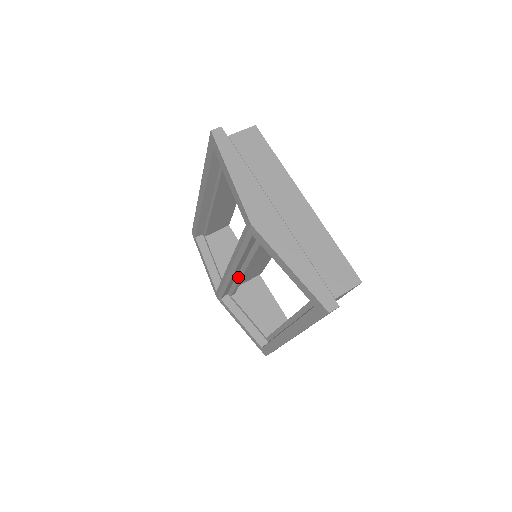
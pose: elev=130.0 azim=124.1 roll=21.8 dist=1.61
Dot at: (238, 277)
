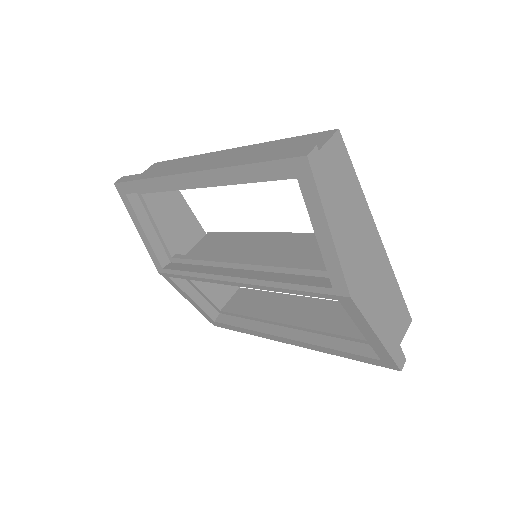
Dot at: occluded
